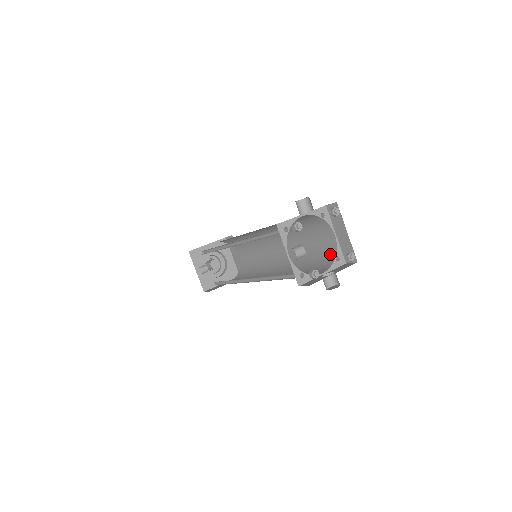
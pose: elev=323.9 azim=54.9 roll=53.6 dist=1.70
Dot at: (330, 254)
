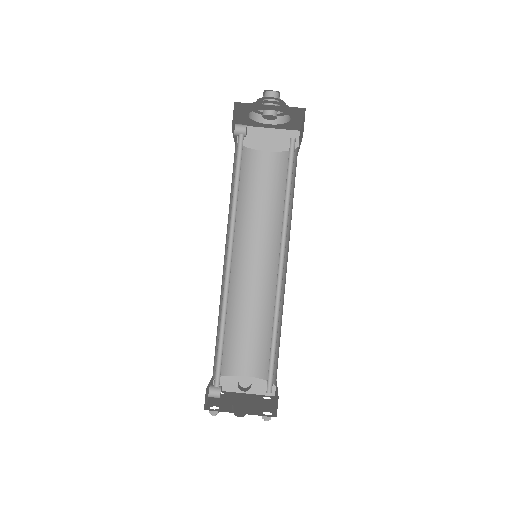
Dot at: occluded
